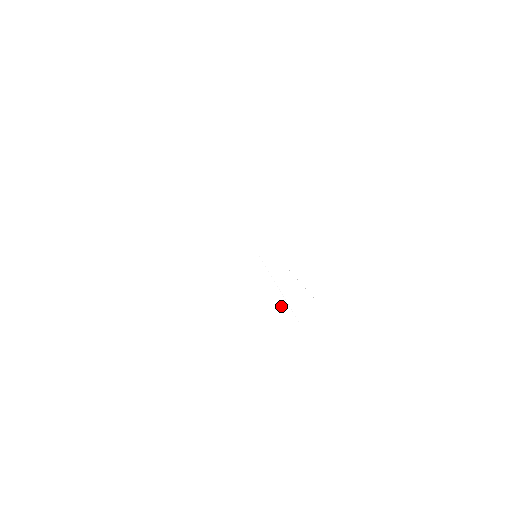
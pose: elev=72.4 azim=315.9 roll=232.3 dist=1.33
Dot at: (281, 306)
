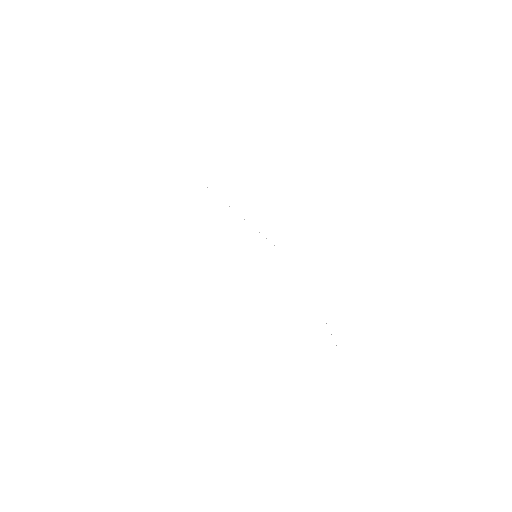
Dot at: occluded
